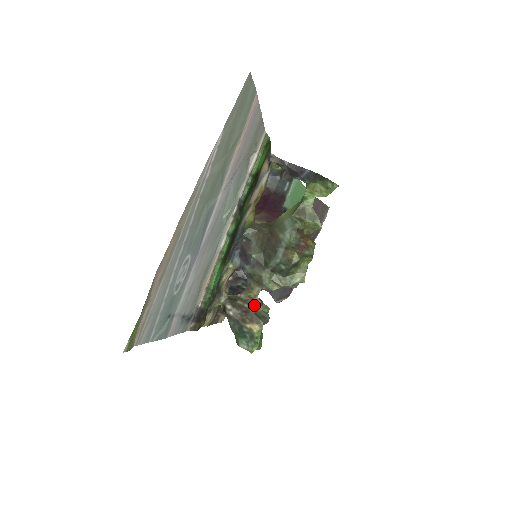
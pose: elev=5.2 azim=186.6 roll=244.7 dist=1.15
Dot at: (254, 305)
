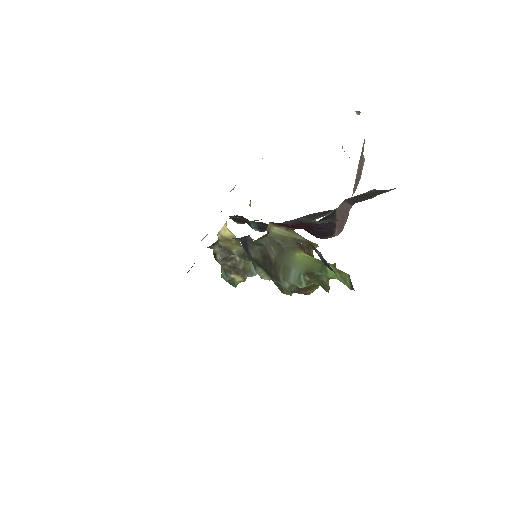
Dot at: (246, 260)
